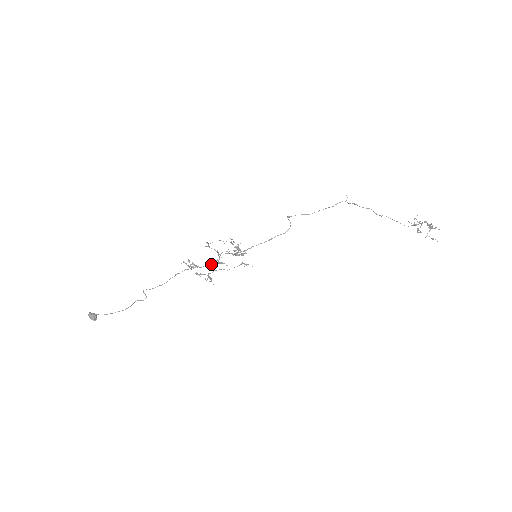
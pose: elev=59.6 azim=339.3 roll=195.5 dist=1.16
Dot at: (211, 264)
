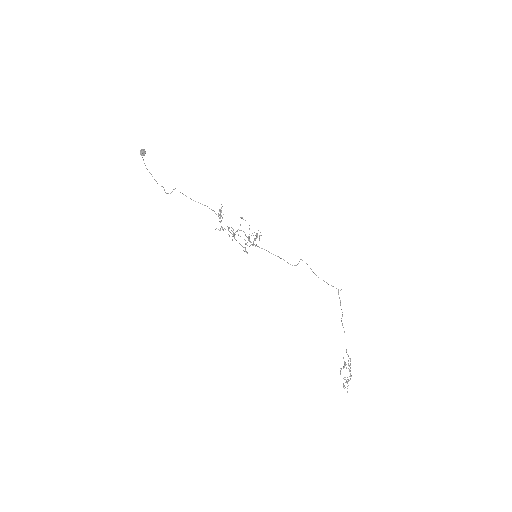
Dot at: occluded
